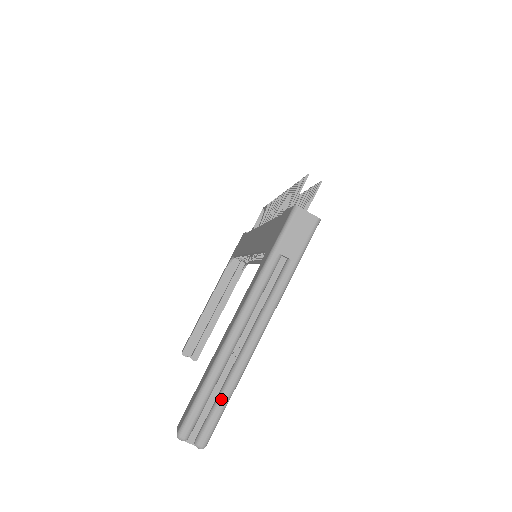
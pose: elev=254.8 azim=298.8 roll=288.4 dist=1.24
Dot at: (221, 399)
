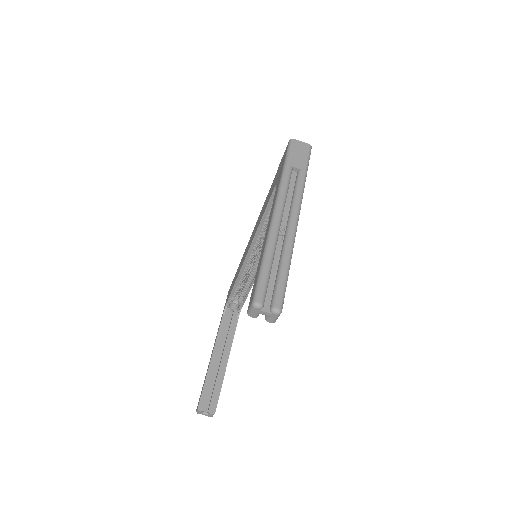
Dot at: (282, 268)
